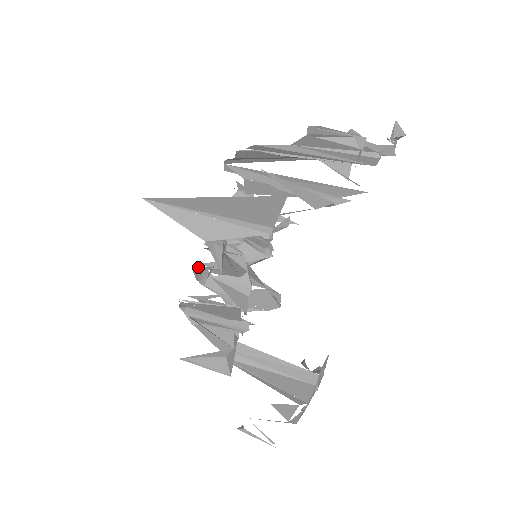
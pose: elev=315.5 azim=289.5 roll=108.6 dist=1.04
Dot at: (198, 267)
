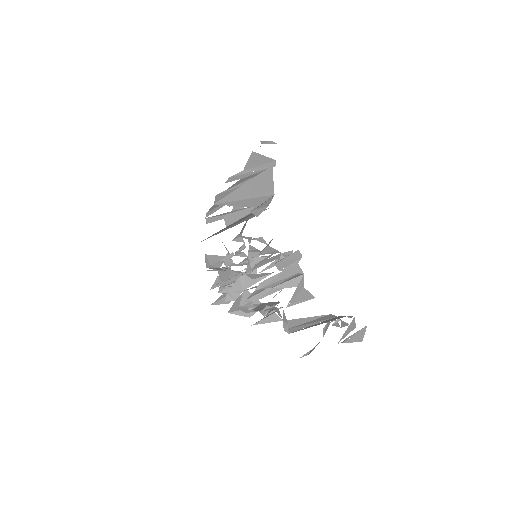
Dot at: (233, 286)
